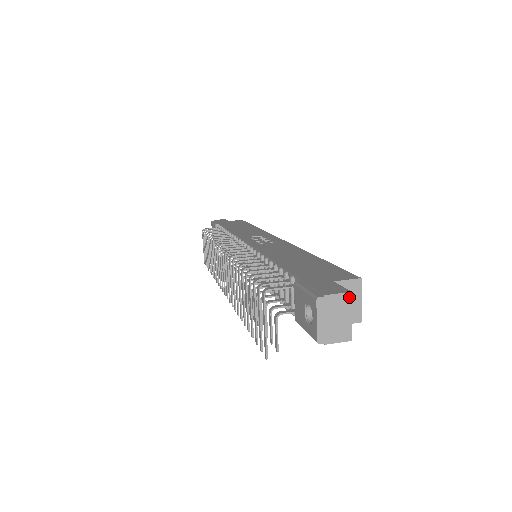
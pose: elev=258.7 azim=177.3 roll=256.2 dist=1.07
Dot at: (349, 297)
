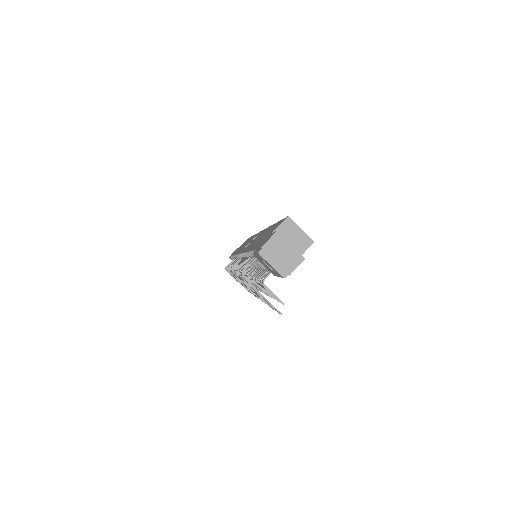
Dot at: (278, 235)
